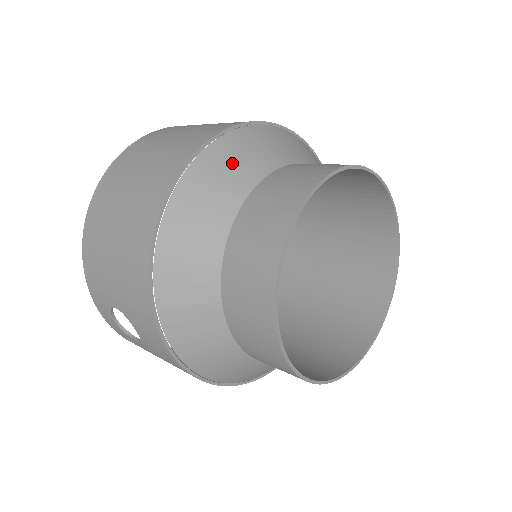
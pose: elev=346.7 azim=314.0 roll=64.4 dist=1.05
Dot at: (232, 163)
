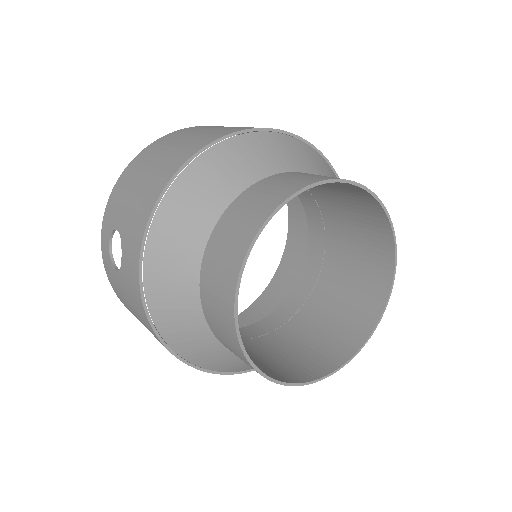
Dot at: (273, 150)
